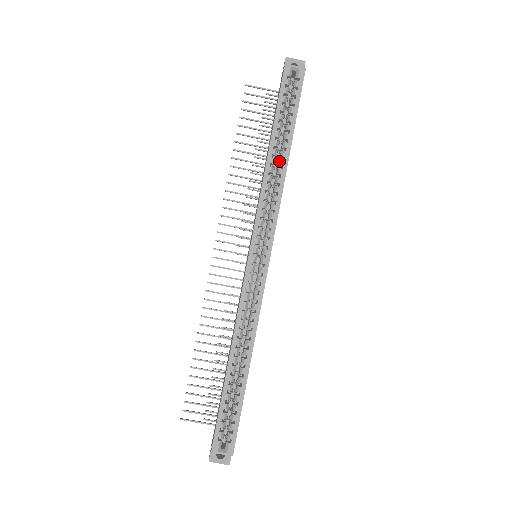
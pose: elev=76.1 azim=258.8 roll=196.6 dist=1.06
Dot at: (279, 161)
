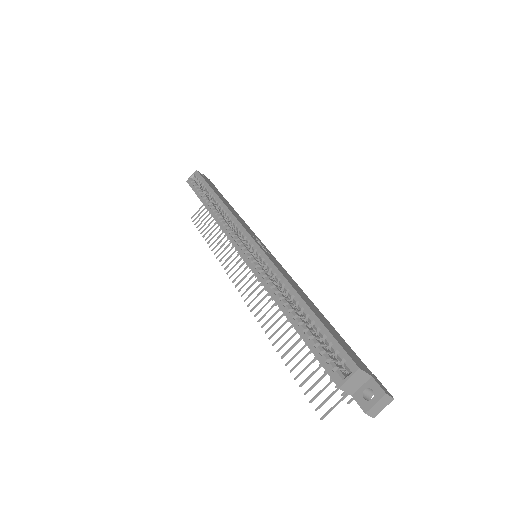
Dot at: occluded
